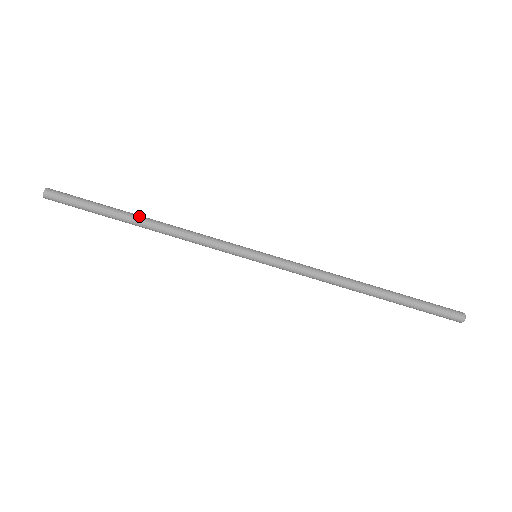
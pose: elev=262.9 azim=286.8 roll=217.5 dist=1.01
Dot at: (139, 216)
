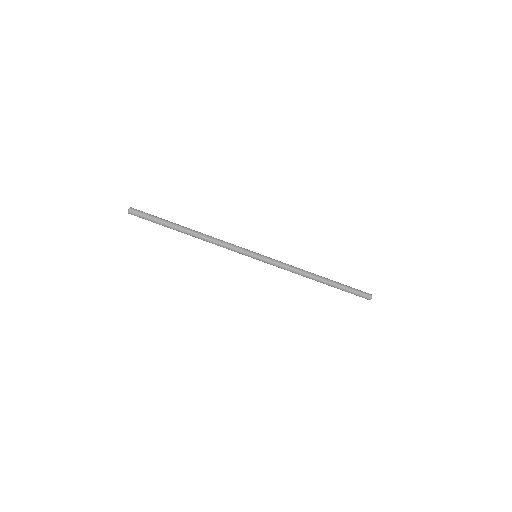
Dot at: (186, 231)
